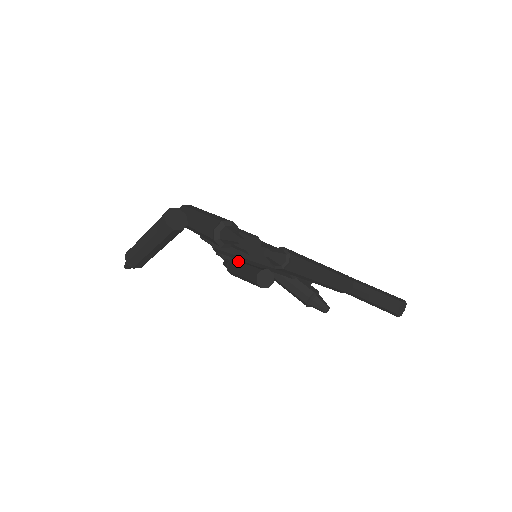
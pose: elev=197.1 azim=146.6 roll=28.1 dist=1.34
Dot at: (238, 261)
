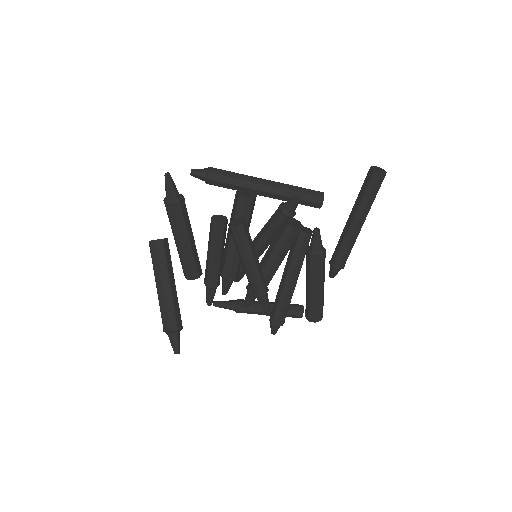
Dot at: occluded
